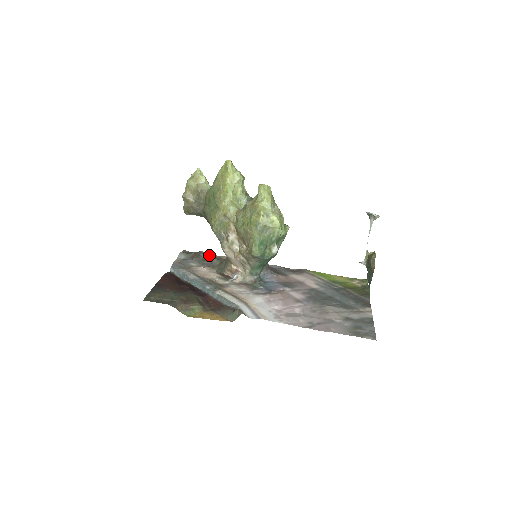
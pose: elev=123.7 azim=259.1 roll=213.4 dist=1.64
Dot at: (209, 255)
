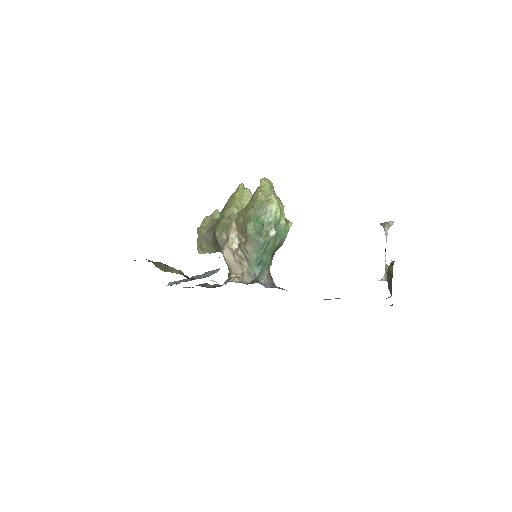
Dot at: occluded
